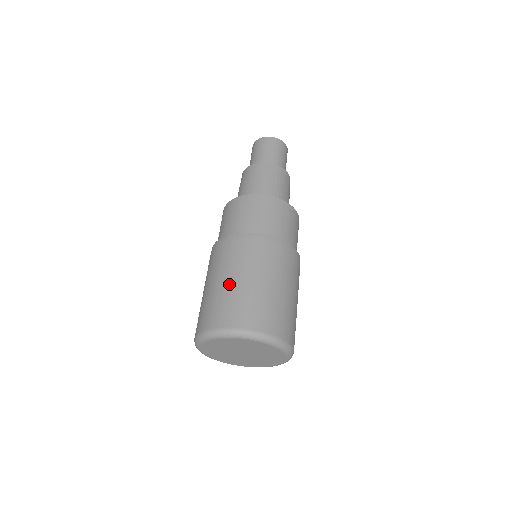
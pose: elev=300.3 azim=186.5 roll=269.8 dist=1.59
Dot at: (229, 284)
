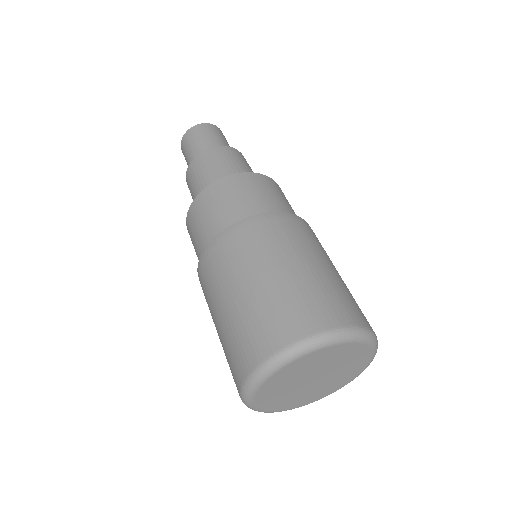
Dot at: (287, 275)
